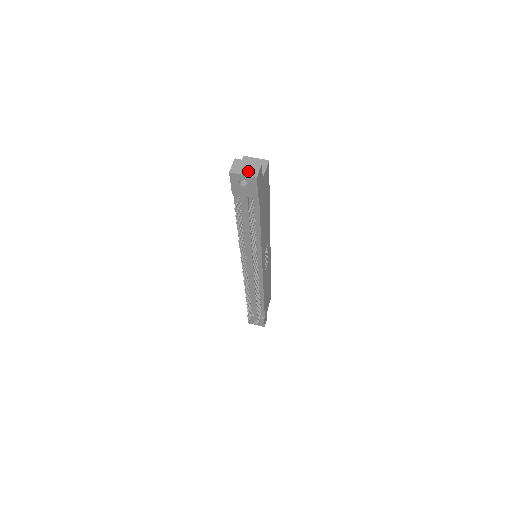
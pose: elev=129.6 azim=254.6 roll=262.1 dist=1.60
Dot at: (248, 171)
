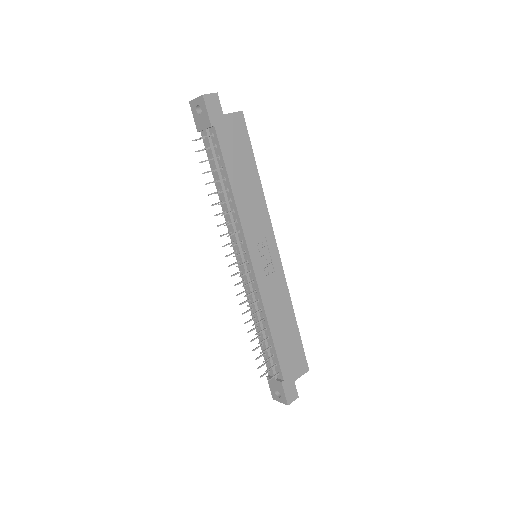
Dot at: occluded
